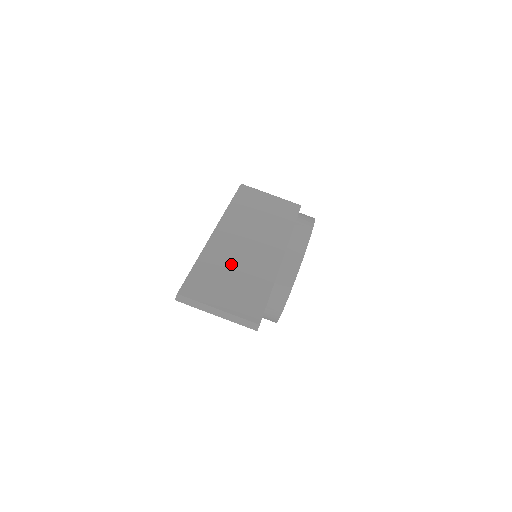
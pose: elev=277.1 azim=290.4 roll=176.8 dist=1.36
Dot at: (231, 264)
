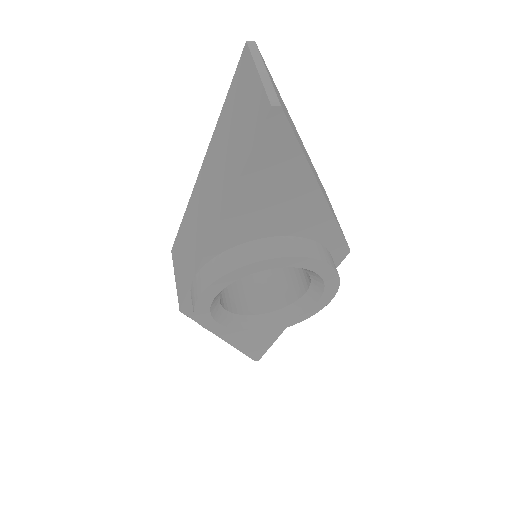
Dot at: occluded
